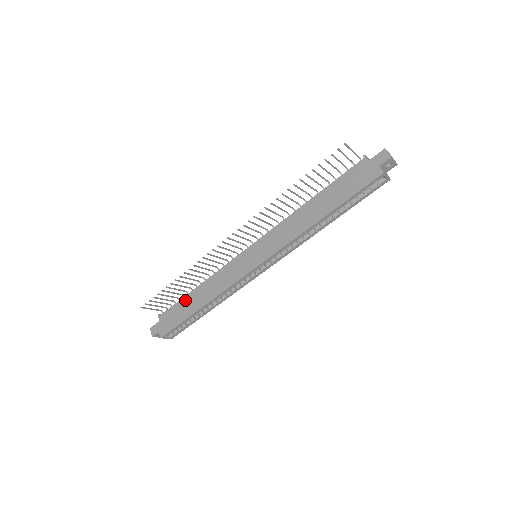
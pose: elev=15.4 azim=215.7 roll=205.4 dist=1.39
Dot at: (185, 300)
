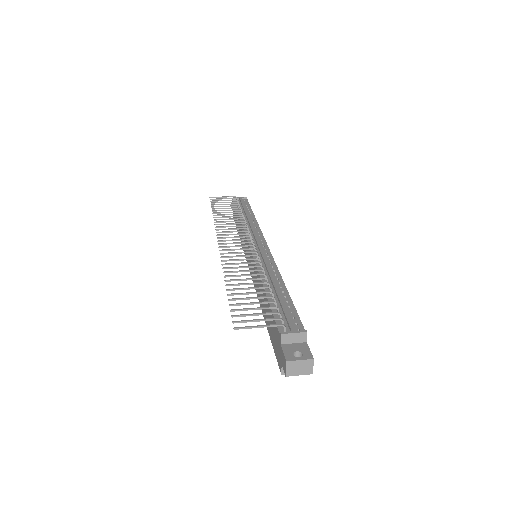
Dot at: (237, 215)
